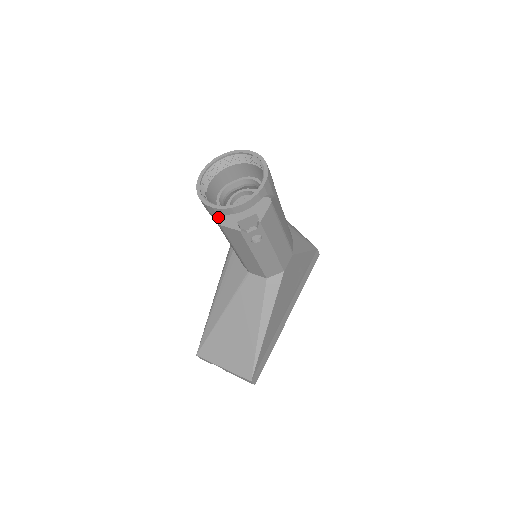
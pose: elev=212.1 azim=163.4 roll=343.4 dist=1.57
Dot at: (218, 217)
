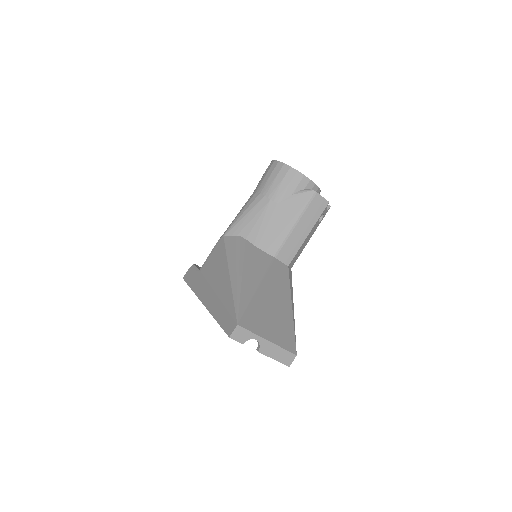
Dot at: (309, 188)
